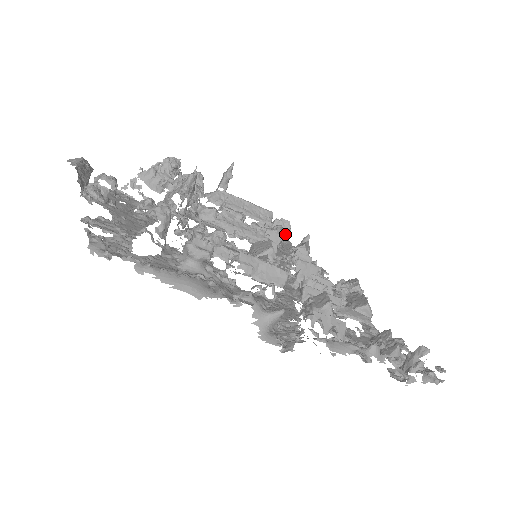
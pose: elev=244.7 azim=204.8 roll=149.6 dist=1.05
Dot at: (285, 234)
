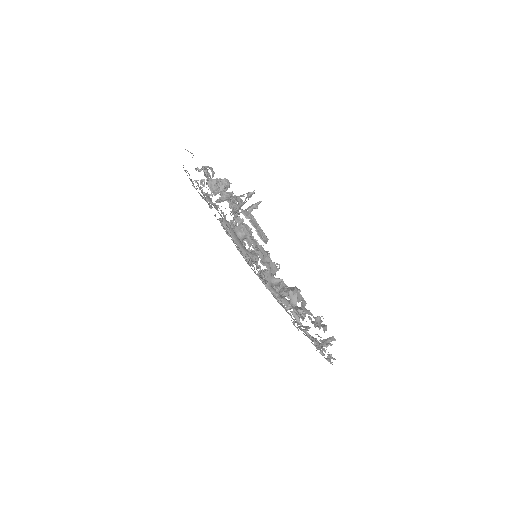
Dot at: (258, 260)
